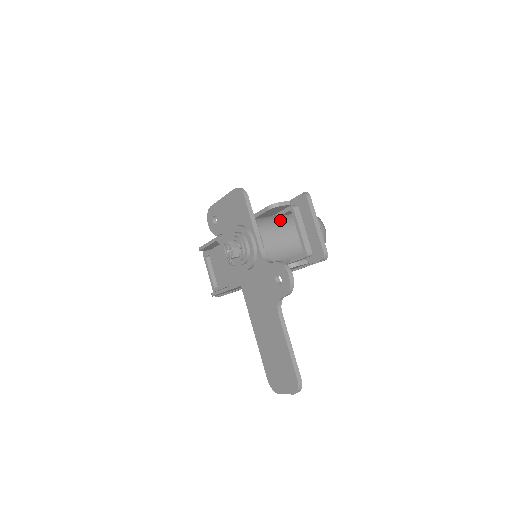
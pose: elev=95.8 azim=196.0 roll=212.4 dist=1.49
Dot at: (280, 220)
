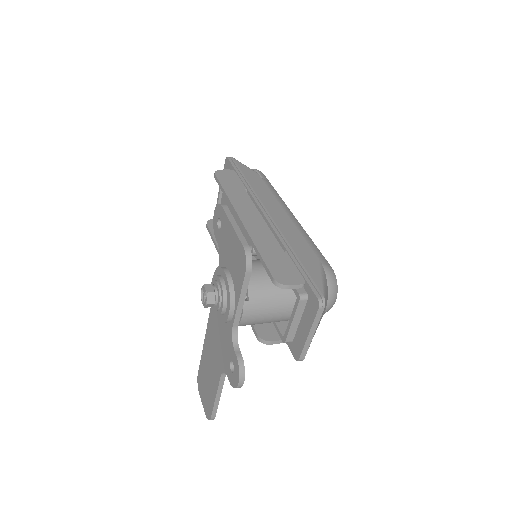
Dot at: (281, 292)
